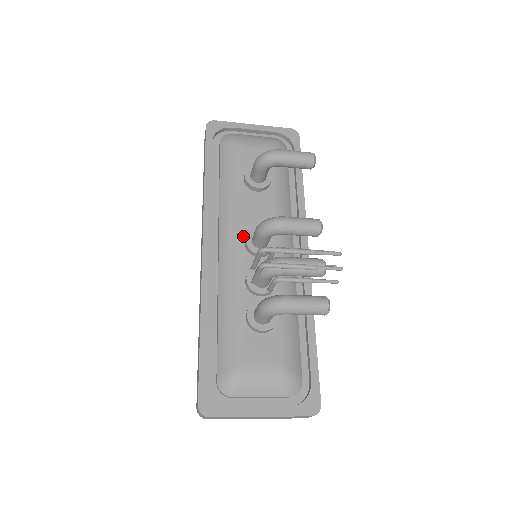
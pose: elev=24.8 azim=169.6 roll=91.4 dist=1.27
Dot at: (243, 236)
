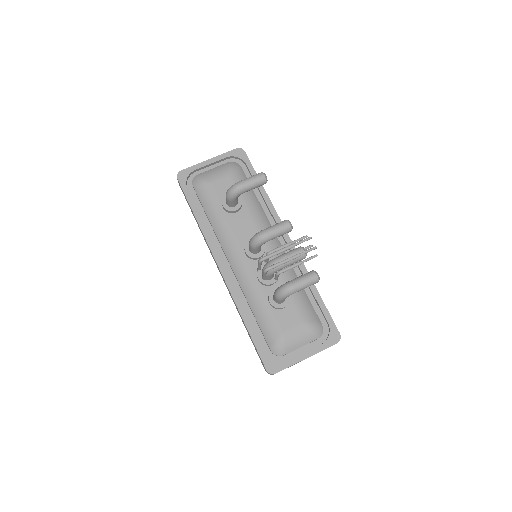
Dot at: (242, 249)
